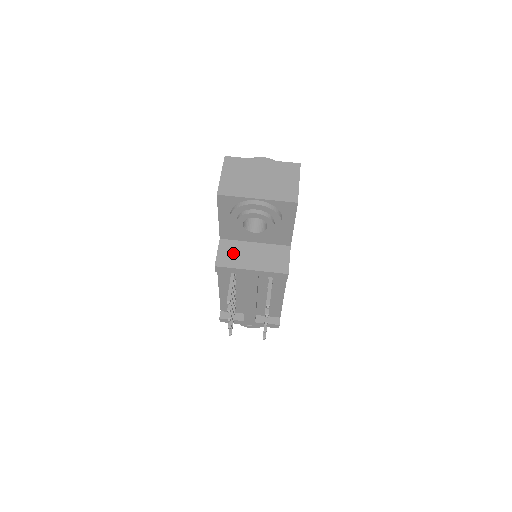
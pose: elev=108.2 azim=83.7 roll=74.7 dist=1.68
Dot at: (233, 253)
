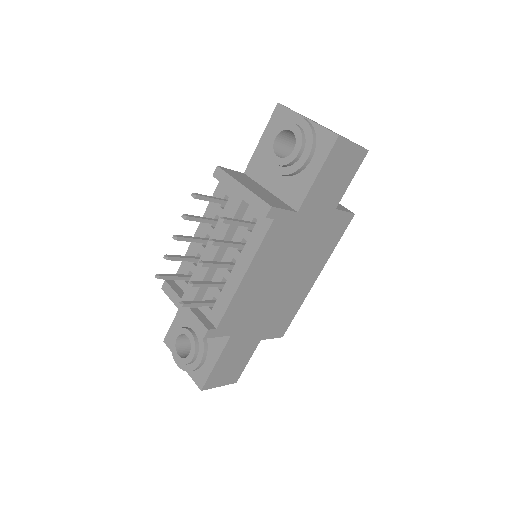
Dot at: (242, 177)
